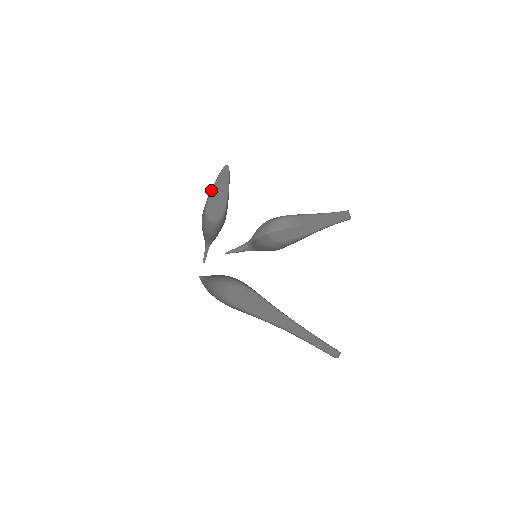
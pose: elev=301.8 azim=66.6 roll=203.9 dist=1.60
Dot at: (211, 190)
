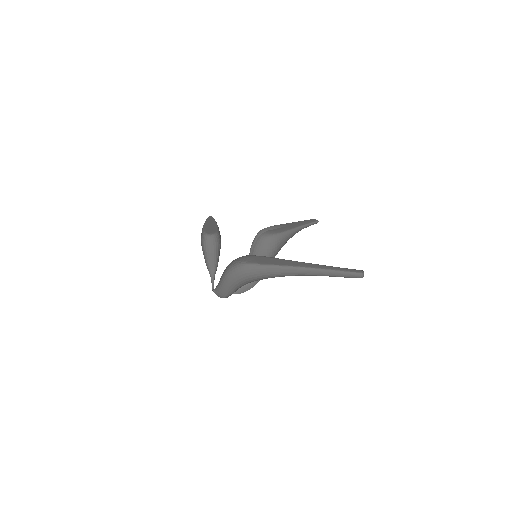
Dot at: (203, 225)
